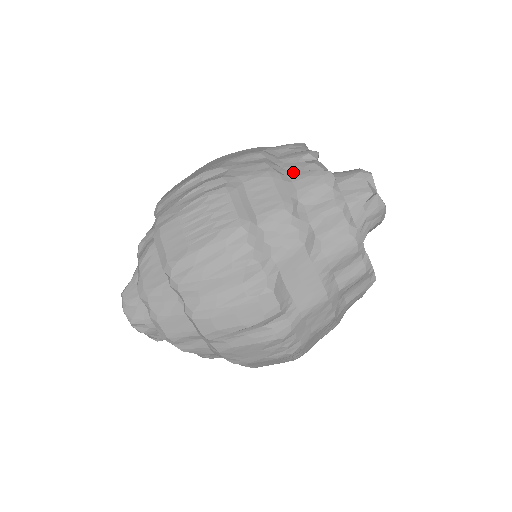
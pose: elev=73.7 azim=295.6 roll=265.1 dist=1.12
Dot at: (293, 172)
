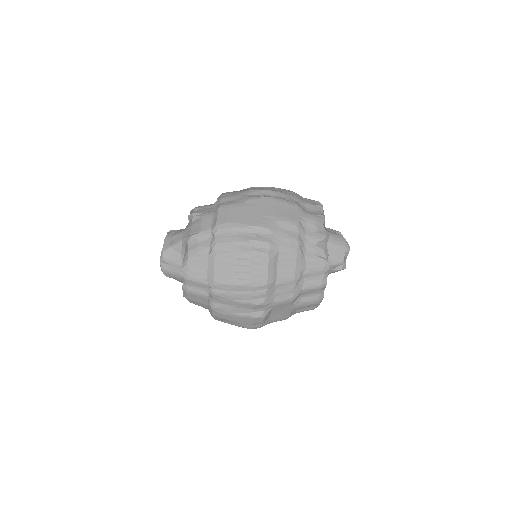
Dot at: (309, 253)
